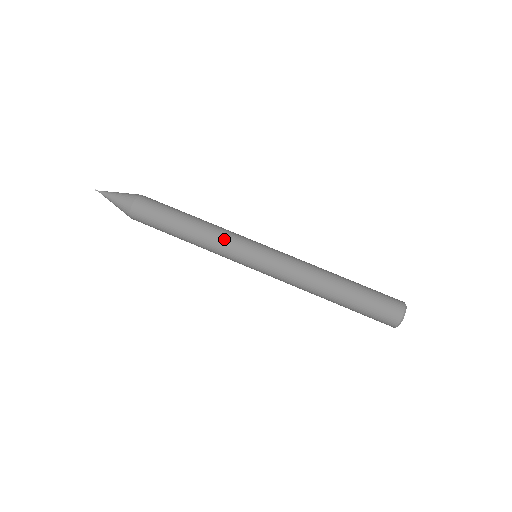
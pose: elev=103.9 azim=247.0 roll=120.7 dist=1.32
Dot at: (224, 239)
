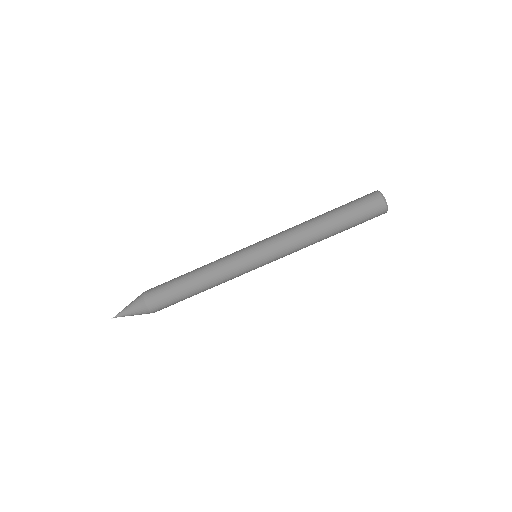
Dot at: (230, 275)
